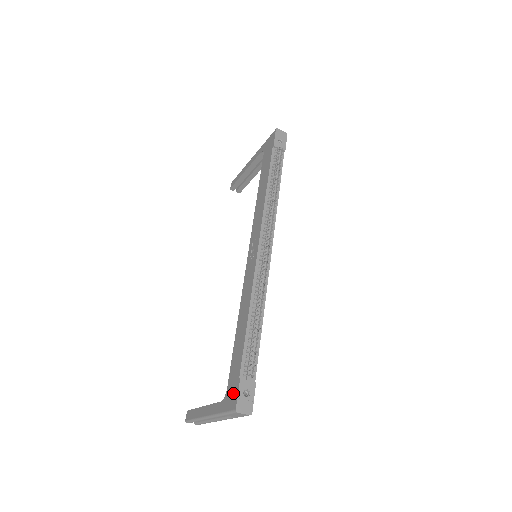
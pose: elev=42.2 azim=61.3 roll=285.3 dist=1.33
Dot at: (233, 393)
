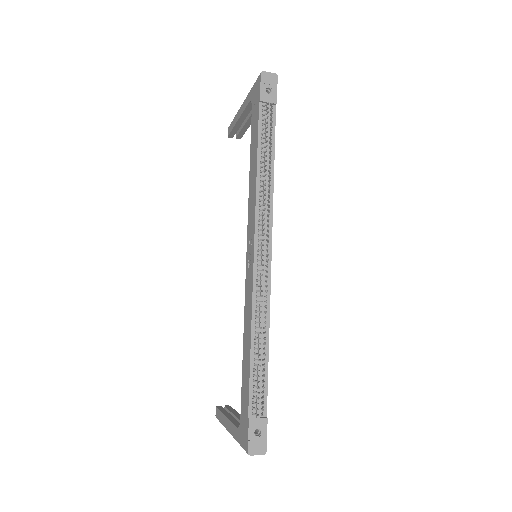
Dot at: (244, 431)
